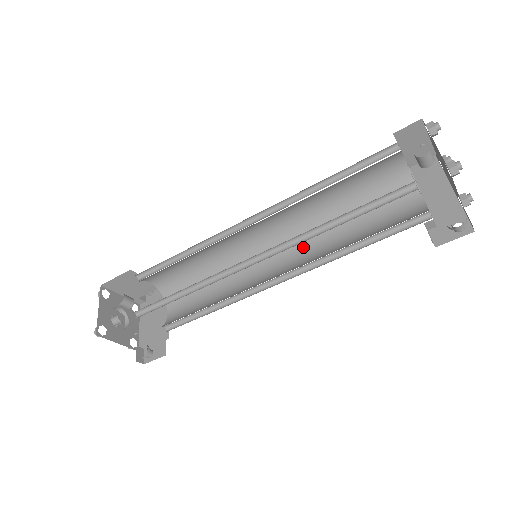
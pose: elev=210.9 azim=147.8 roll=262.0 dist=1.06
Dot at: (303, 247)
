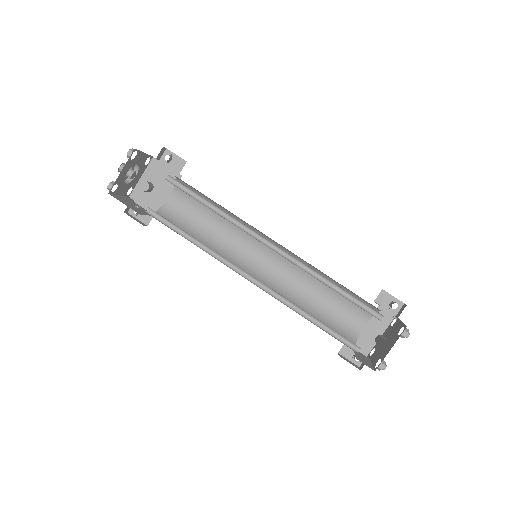
Dot at: (287, 269)
